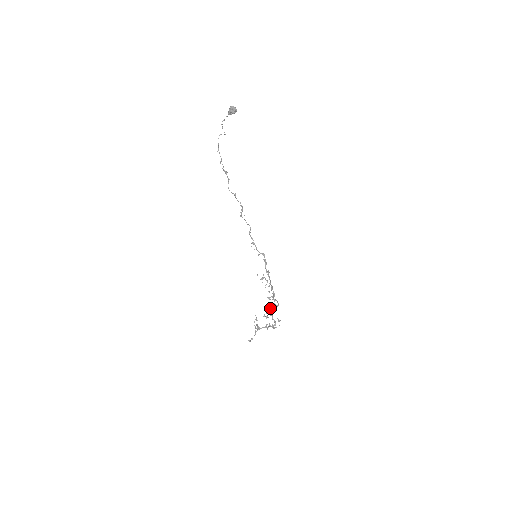
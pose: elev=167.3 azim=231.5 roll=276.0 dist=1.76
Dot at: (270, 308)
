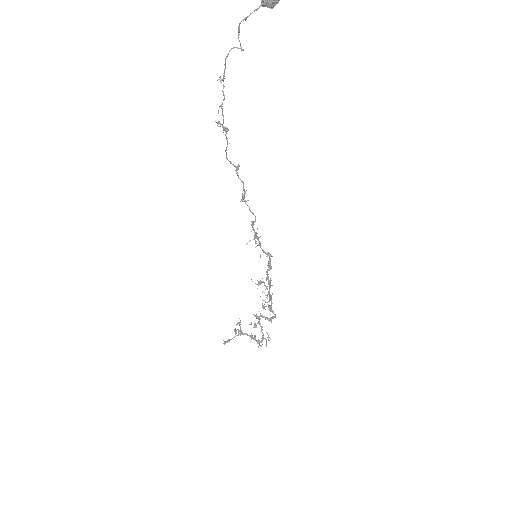
Dot at: (262, 317)
